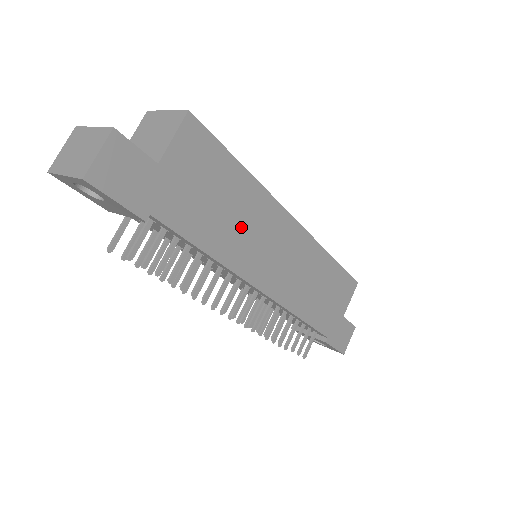
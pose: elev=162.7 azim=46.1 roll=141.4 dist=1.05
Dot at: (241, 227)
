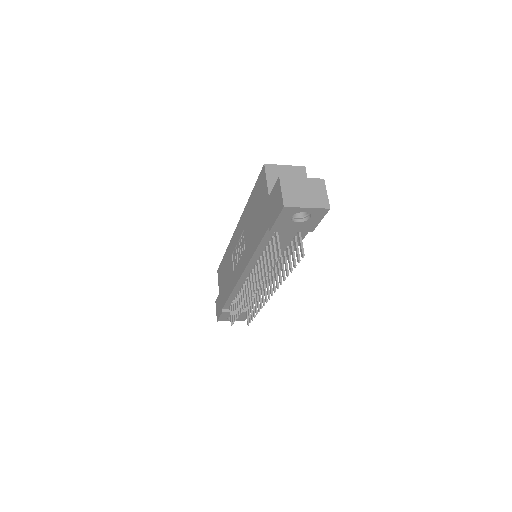
Dot at: occluded
